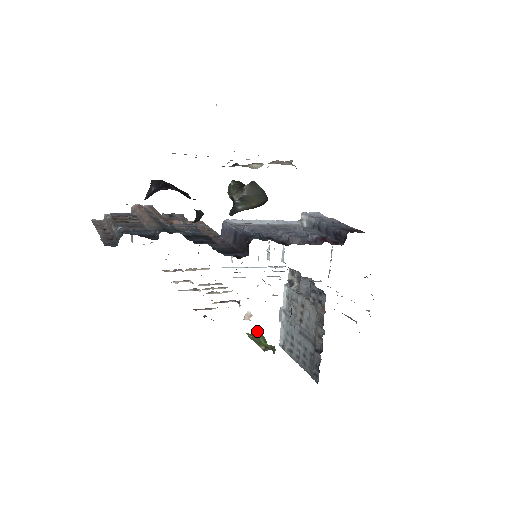
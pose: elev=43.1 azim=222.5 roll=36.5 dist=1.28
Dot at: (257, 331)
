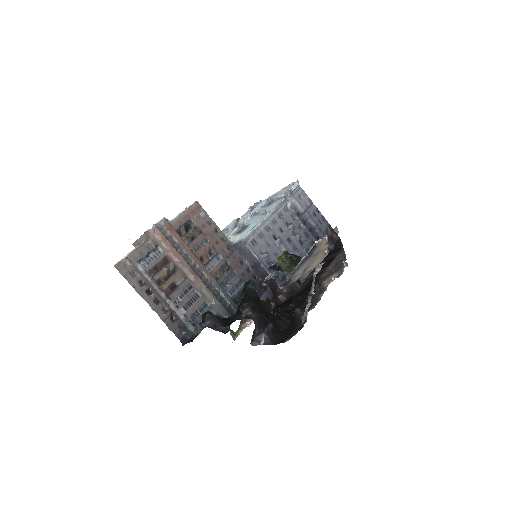
Dot at: occluded
